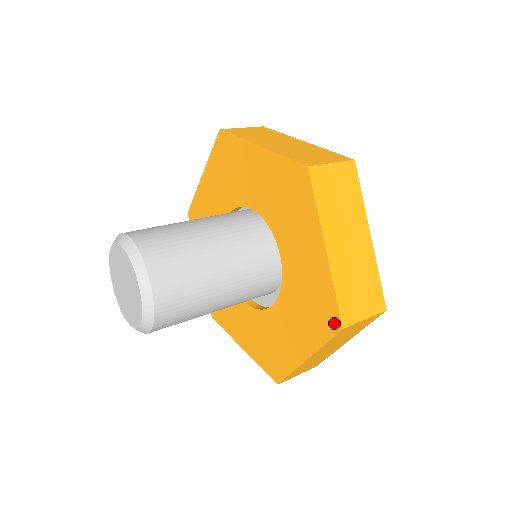
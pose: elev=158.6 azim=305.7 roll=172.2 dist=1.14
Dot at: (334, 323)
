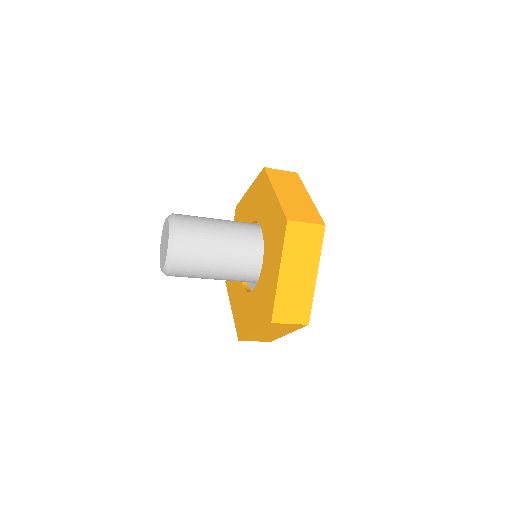
Dot at: (284, 224)
